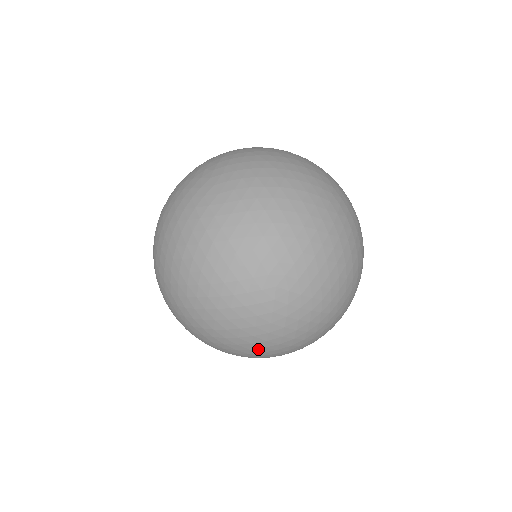
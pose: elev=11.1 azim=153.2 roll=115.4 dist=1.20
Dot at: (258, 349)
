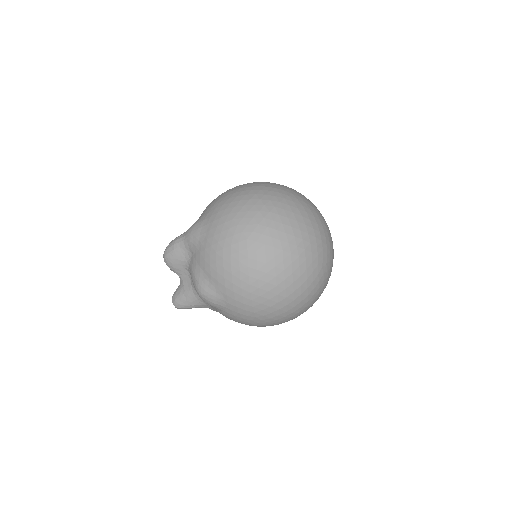
Dot at: (282, 305)
